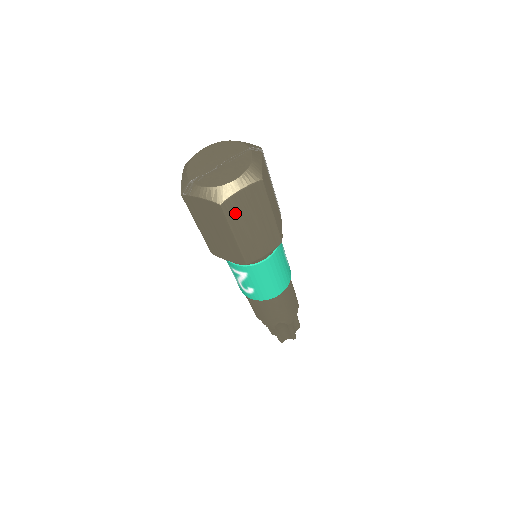
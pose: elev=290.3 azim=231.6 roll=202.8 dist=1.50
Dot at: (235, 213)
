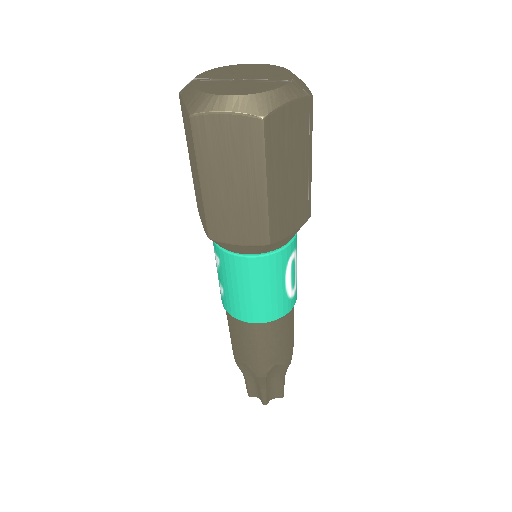
Dot at: (209, 145)
